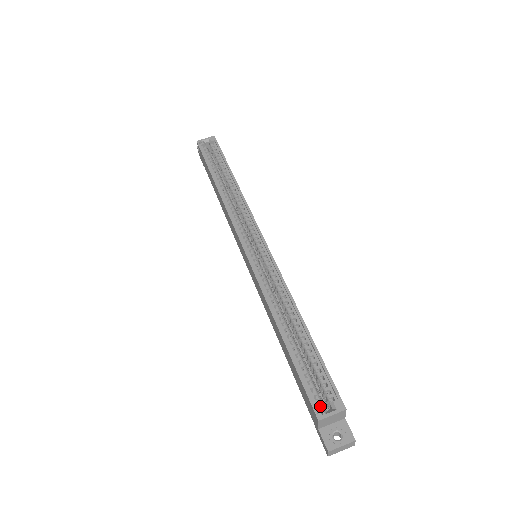
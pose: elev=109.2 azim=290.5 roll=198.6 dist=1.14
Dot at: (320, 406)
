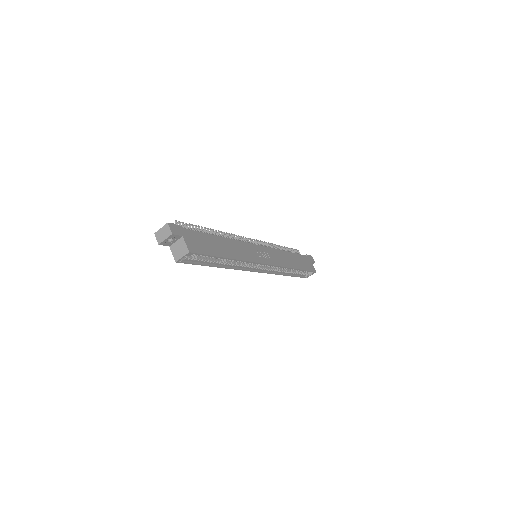
Dot at: occluded
